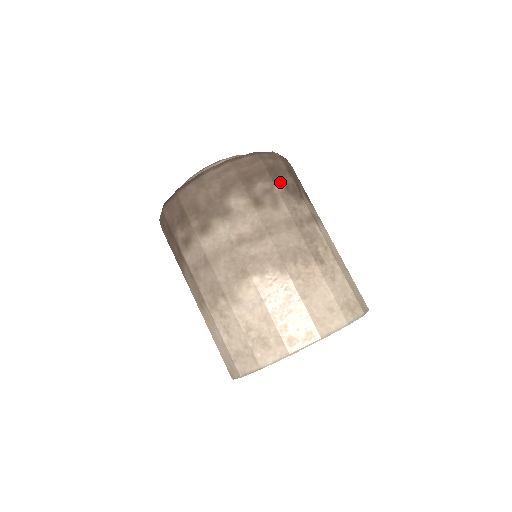
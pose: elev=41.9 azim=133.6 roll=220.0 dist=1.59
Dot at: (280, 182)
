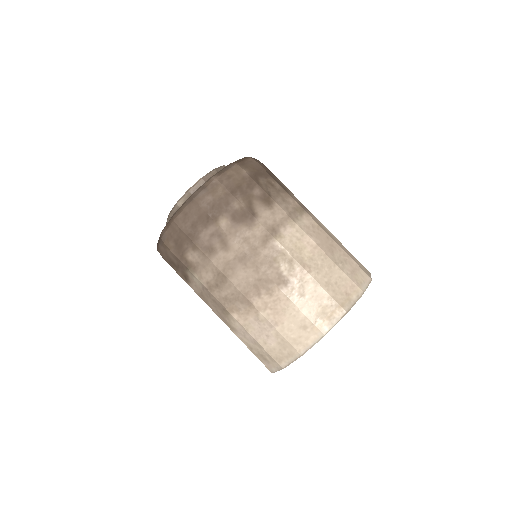
Dot at: (224, 217)
